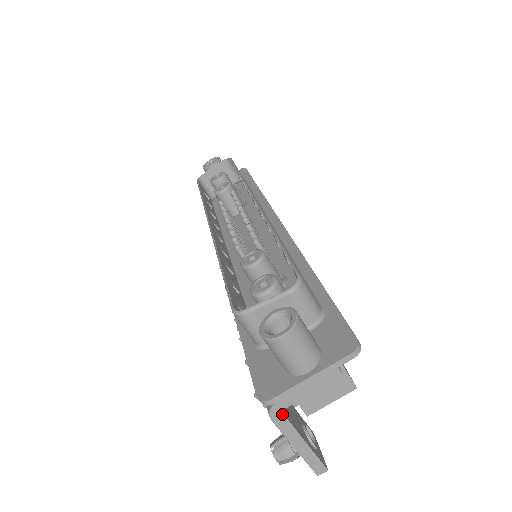
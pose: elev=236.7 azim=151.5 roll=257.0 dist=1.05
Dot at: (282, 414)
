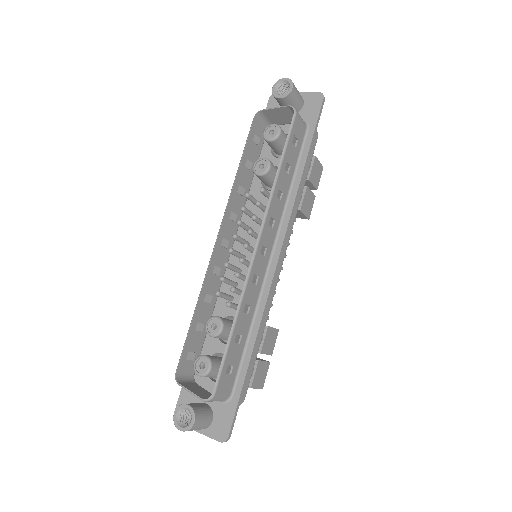
Dot at: occluded
